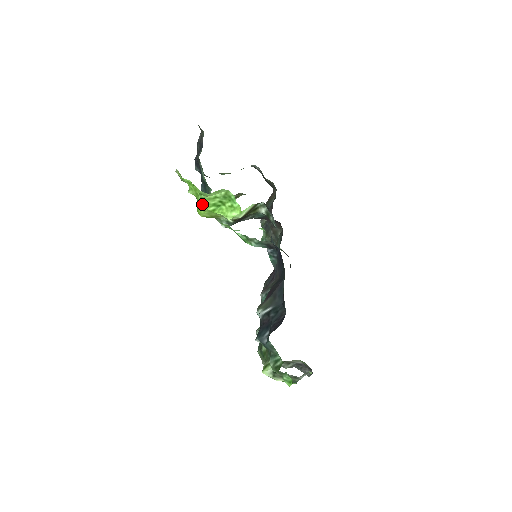
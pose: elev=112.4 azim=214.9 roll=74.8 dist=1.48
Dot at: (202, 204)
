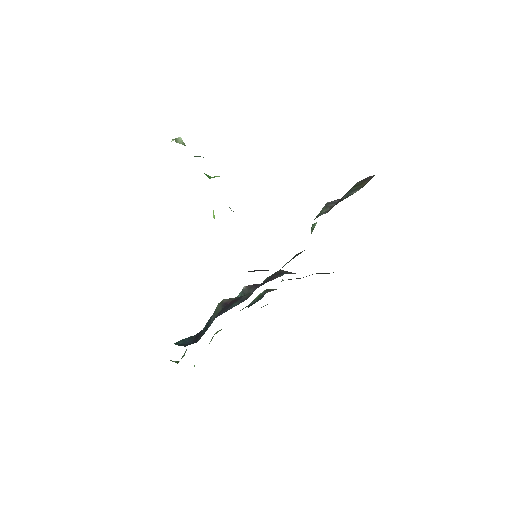
Dot at: occluded
